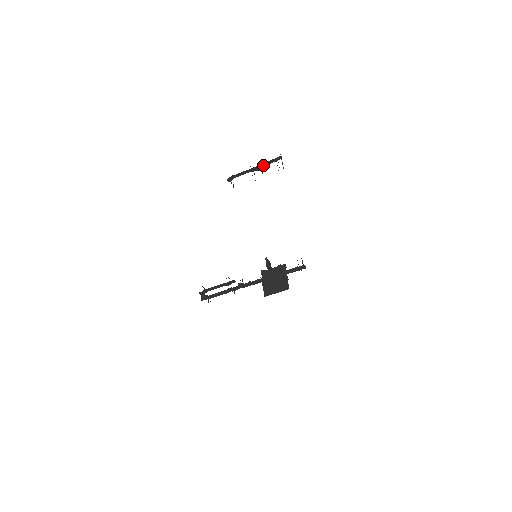
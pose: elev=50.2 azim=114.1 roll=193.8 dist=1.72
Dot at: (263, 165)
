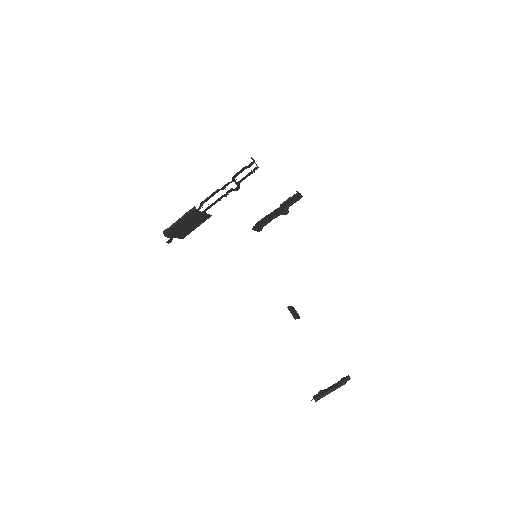
Dot at: (285, 206)
